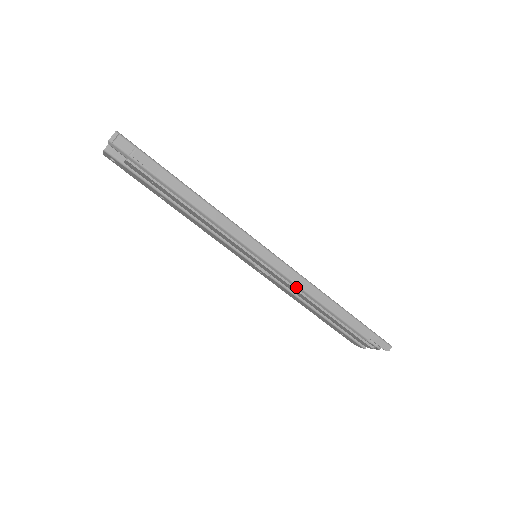
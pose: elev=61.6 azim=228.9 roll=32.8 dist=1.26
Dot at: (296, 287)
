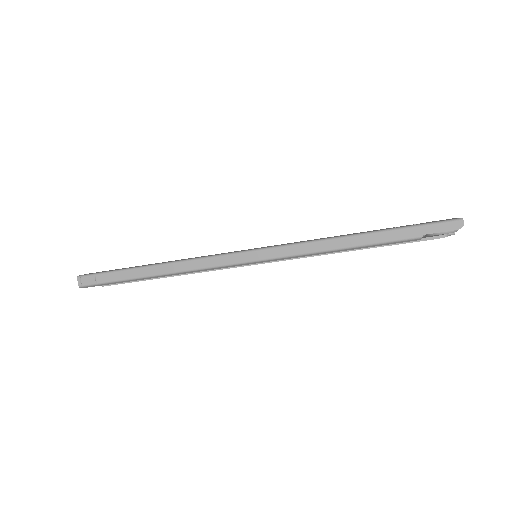
Dot at: (300, 257)
